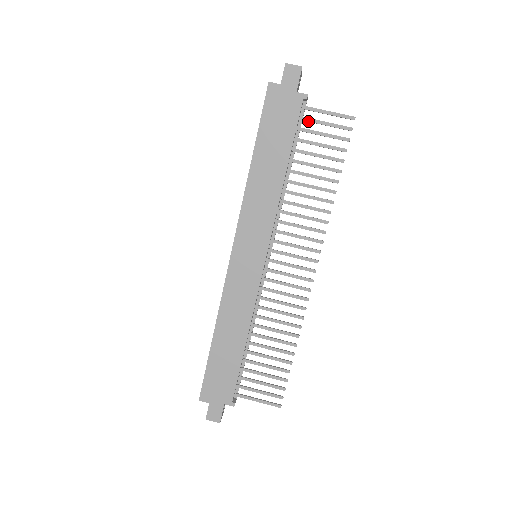
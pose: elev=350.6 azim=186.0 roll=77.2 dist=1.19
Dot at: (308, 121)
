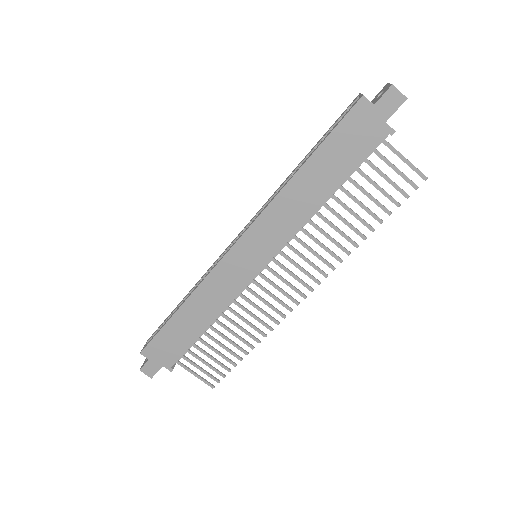
Dot at: (379, 157)
